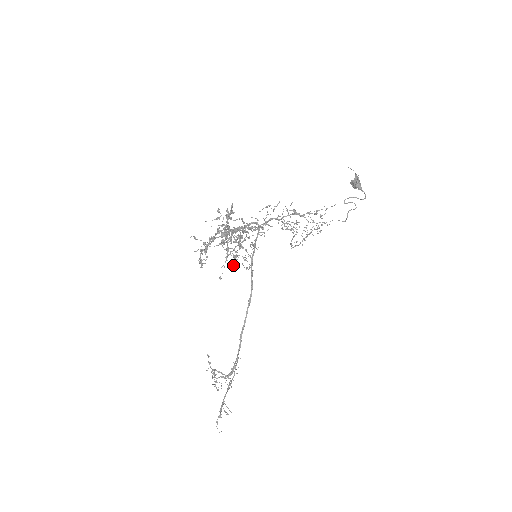
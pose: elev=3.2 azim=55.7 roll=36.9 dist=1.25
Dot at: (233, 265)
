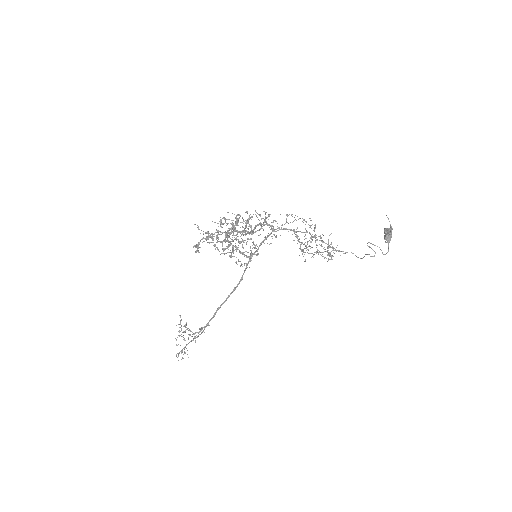
Dot at: (236, 249)
